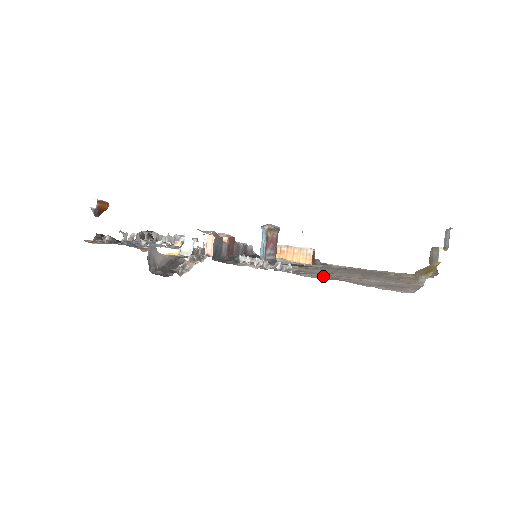
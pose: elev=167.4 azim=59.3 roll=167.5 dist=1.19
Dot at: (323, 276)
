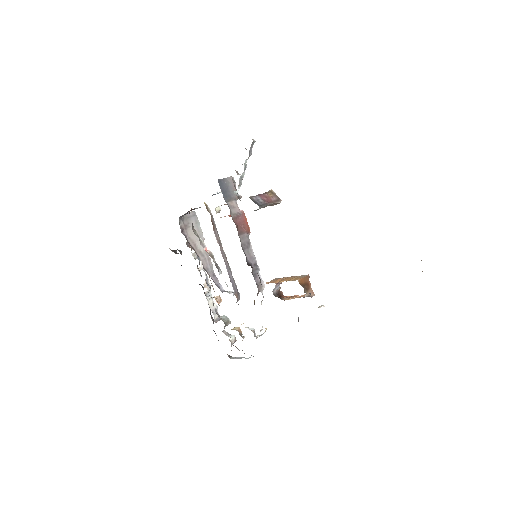
Dot at: occluded
